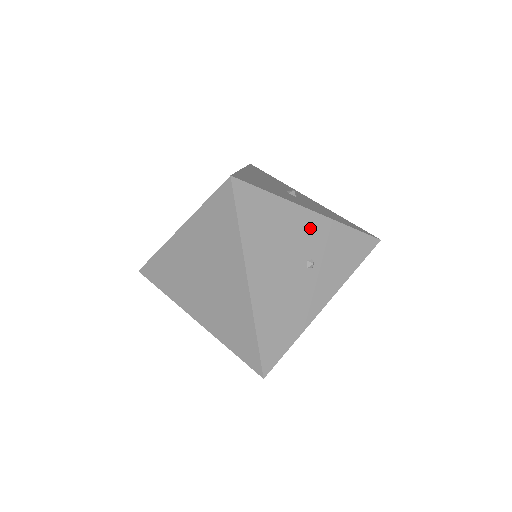
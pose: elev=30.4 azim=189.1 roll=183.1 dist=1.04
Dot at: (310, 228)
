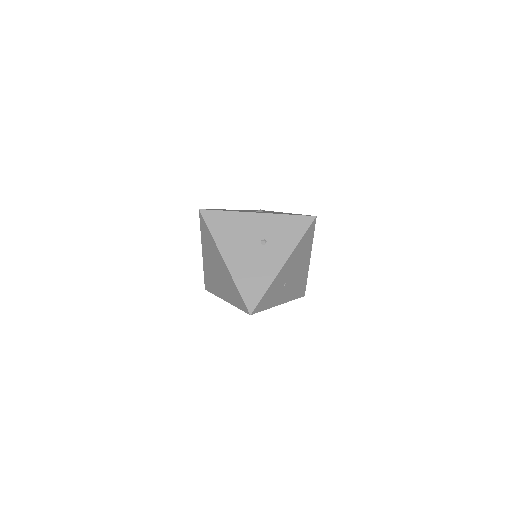
Dot at: (257, 222)
